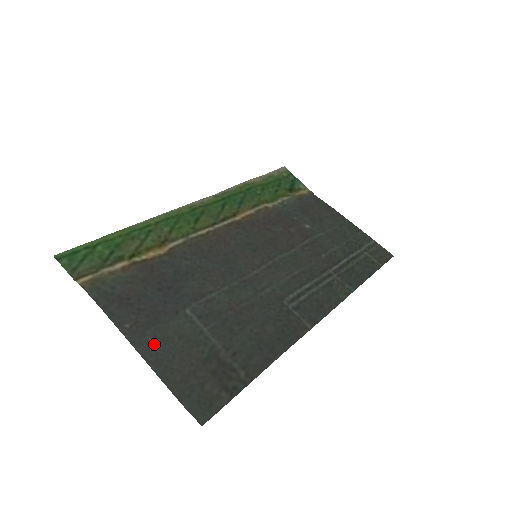
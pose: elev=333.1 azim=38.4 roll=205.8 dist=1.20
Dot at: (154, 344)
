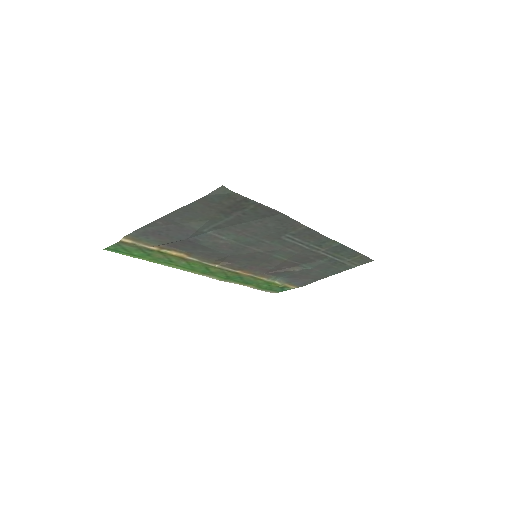
Dot at: (181, 217)
